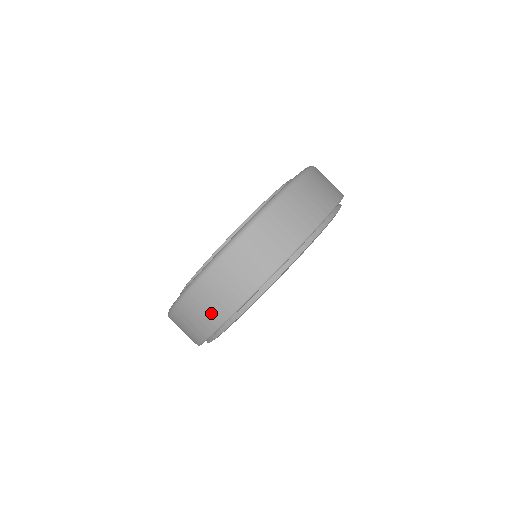
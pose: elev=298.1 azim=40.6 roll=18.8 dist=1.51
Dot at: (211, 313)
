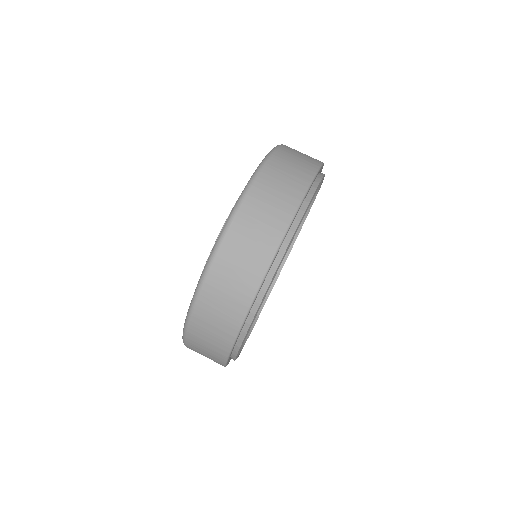
Dot at: (216, 341)
